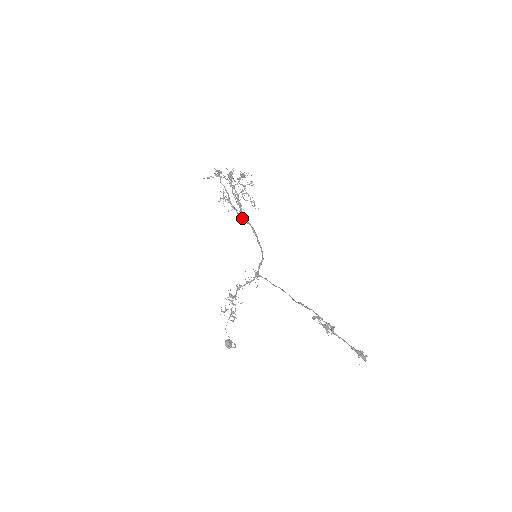
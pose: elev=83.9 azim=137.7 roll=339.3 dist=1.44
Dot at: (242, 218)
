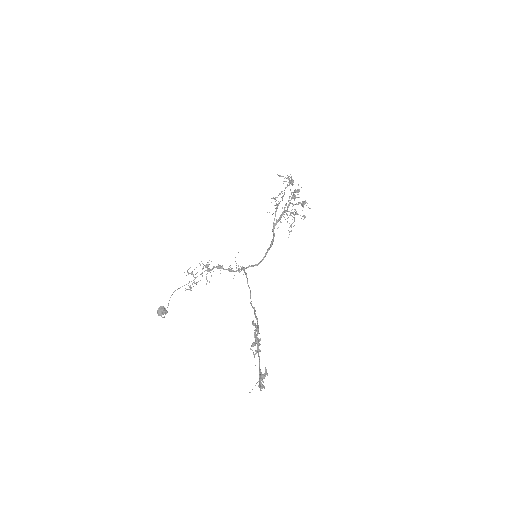
Dot at: (274, 226)
